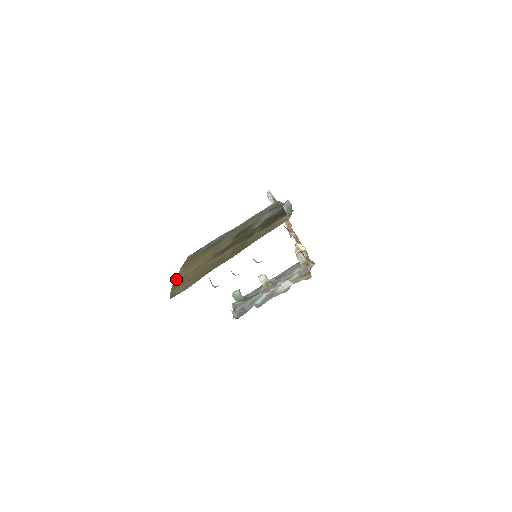
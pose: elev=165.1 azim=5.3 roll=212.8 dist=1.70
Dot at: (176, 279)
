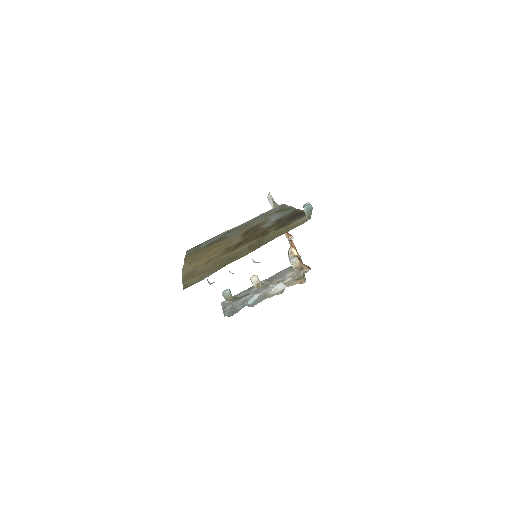
Dot at: (185, 271)
